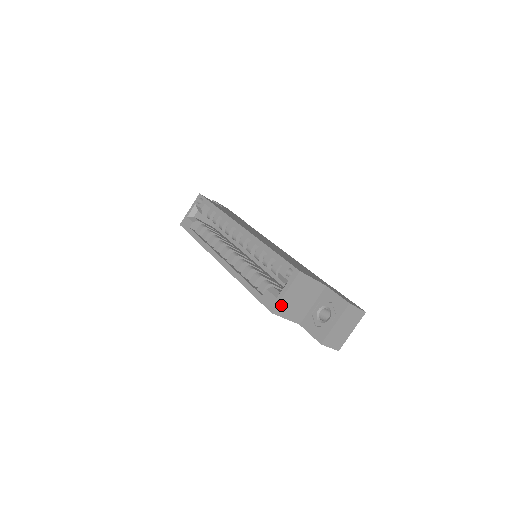
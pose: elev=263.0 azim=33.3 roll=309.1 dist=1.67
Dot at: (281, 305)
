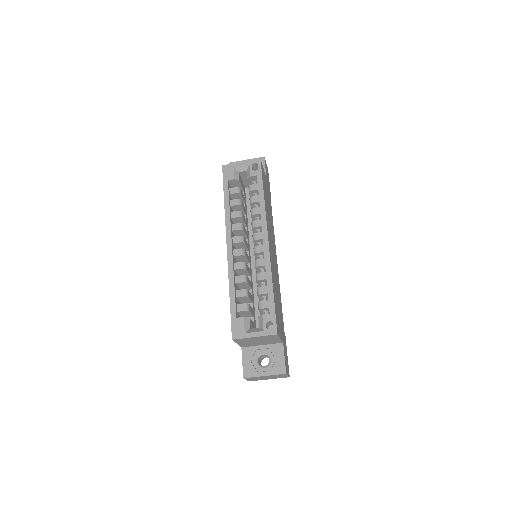
Dot at: (243, 339)
